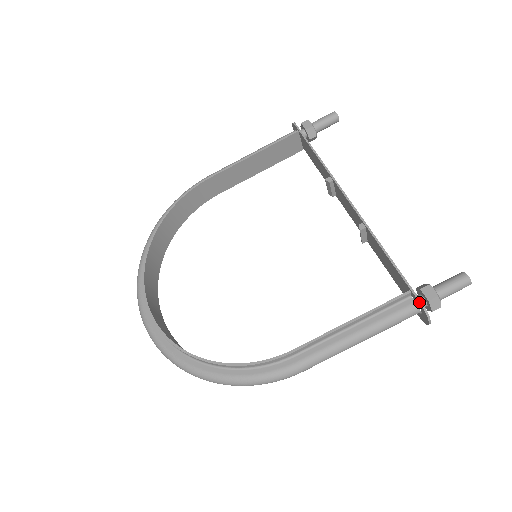
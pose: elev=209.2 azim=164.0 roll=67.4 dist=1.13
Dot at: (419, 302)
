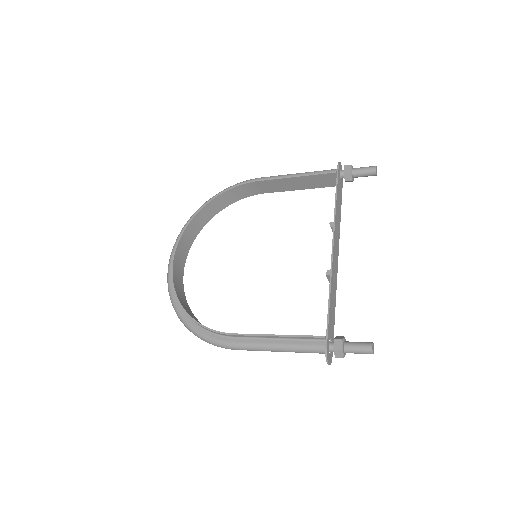
Dot at: (325, 347)
